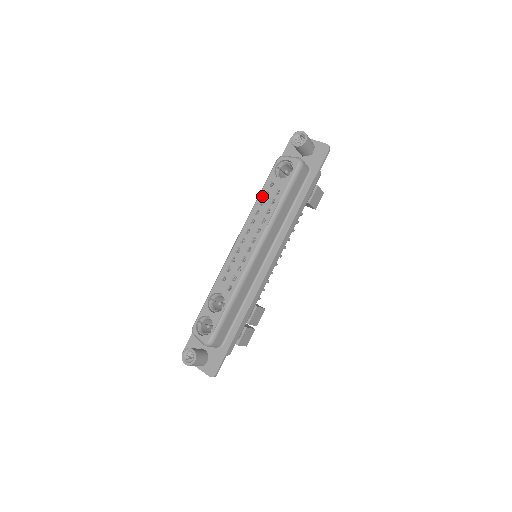
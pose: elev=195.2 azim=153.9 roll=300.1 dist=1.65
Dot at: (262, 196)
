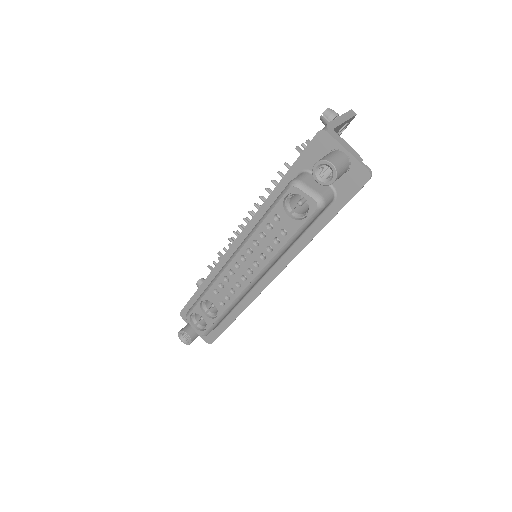
Dot at: (264, 227)
